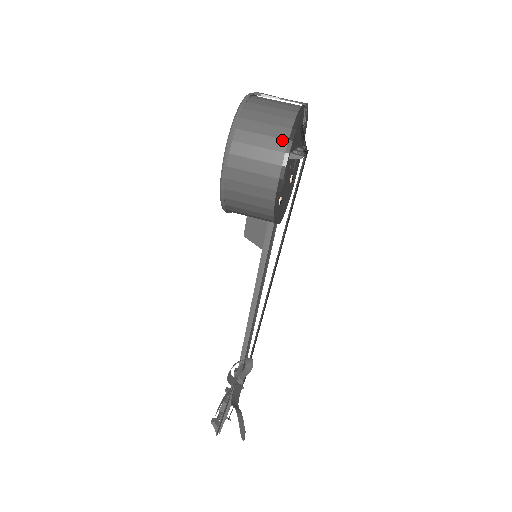
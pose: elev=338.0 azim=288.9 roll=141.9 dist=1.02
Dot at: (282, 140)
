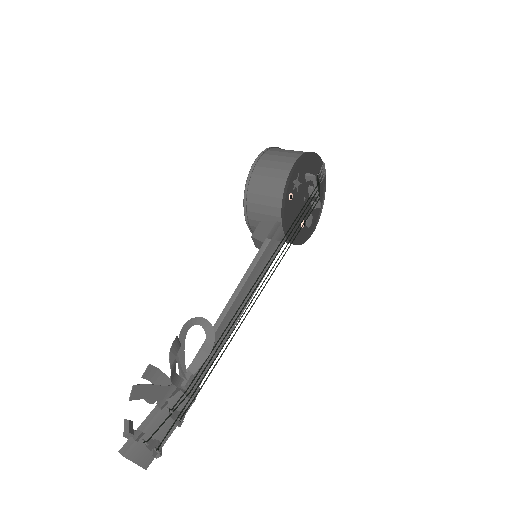
Dot at: (303, 152)
